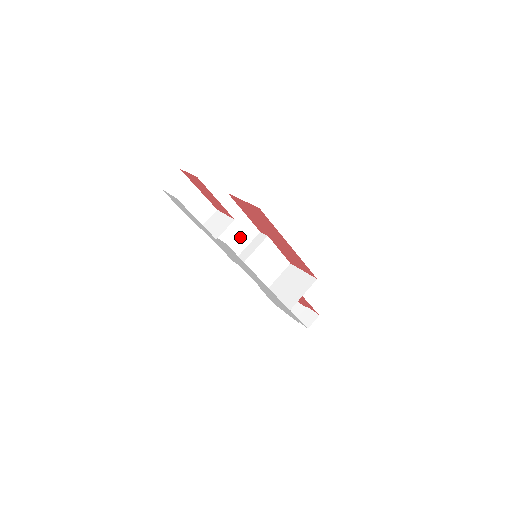
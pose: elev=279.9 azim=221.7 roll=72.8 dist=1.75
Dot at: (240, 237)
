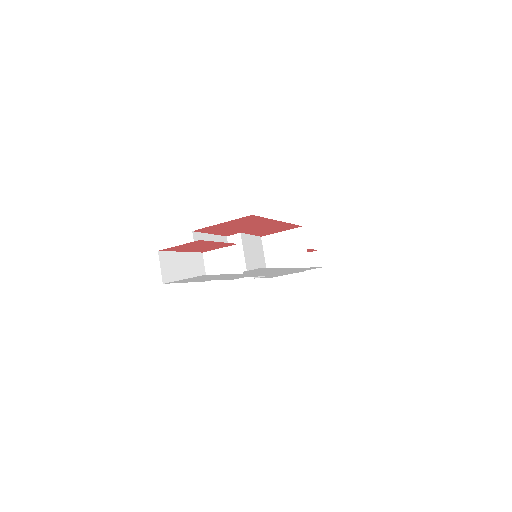
Dot at: occluded
